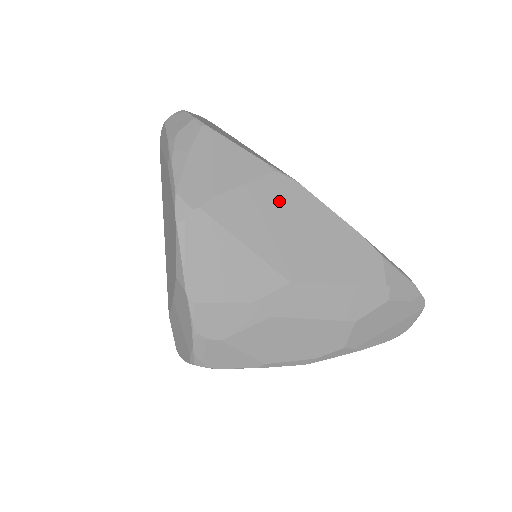
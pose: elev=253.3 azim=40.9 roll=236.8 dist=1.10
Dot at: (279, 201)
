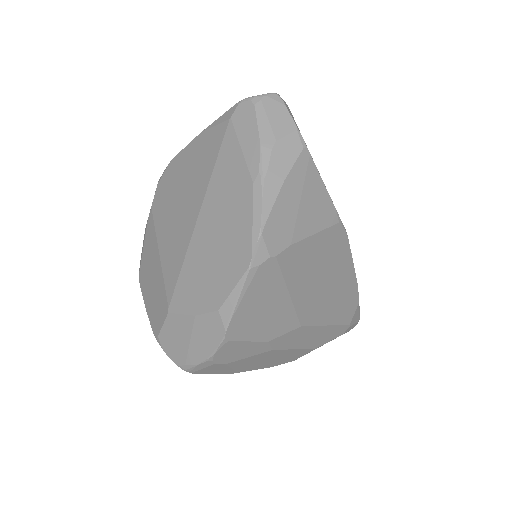
Dot at: (328, 252)
